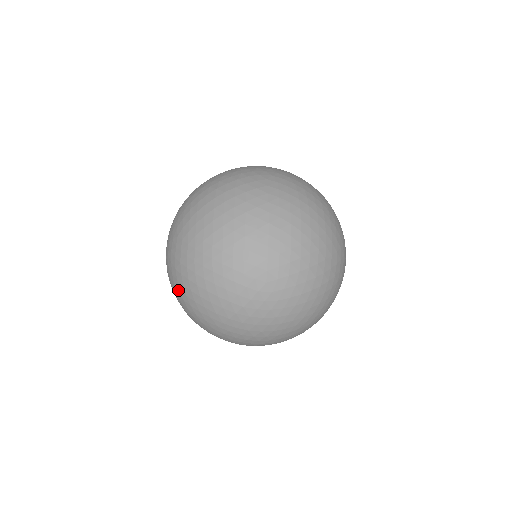
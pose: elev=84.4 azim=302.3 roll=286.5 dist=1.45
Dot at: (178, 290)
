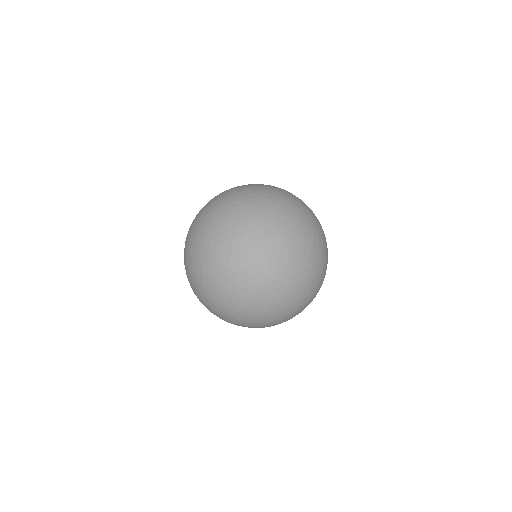
Dot at: (268, 320)
